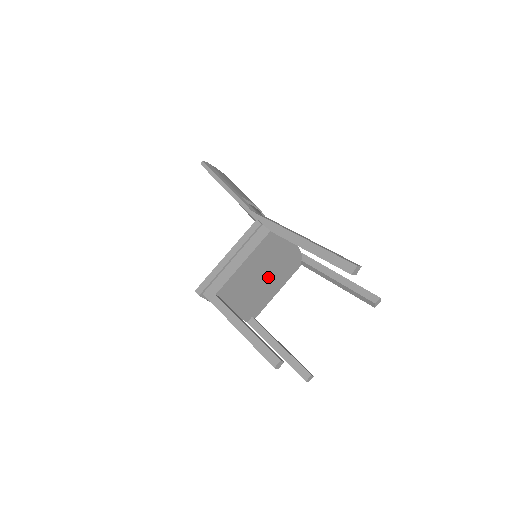
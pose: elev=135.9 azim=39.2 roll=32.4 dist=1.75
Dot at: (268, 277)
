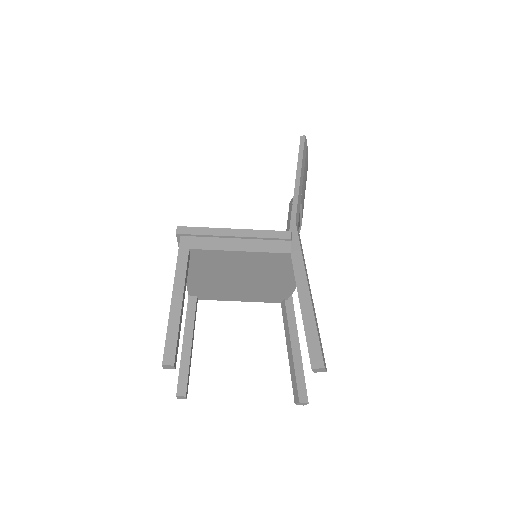
Dot at: (245, 283)
